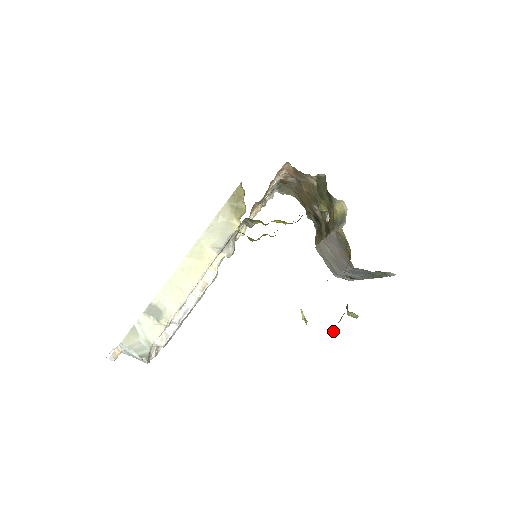
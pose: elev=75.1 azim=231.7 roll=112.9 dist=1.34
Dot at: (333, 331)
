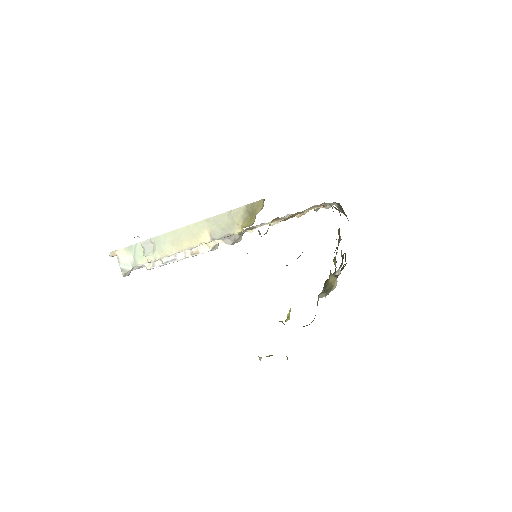
Dot at: (260, 358)
